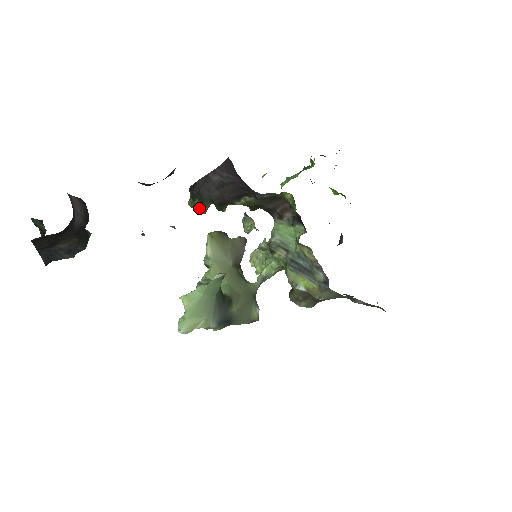
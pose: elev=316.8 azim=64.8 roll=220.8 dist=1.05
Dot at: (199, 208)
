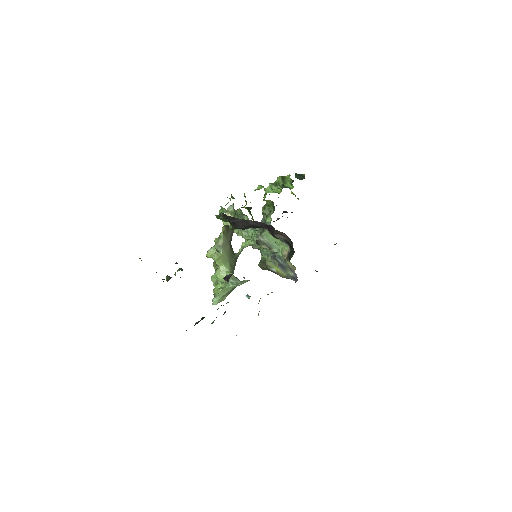
Dot at: (224, 221)
